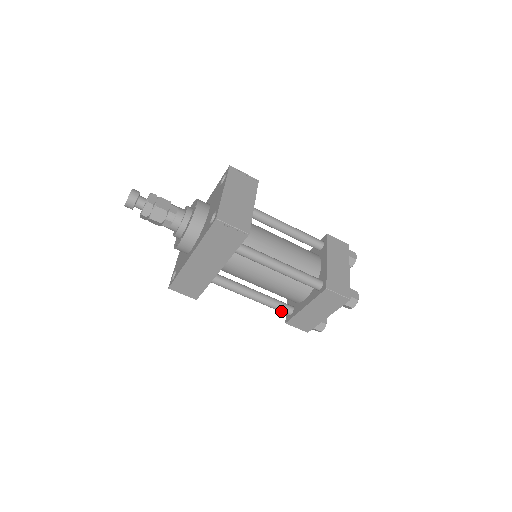
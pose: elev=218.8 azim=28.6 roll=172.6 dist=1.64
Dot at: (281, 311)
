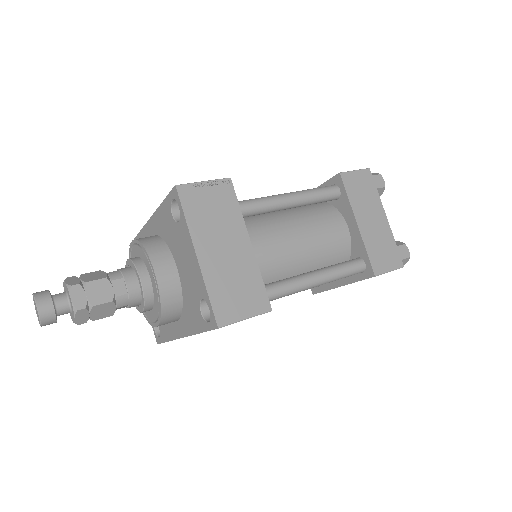
Dot at: occluded
